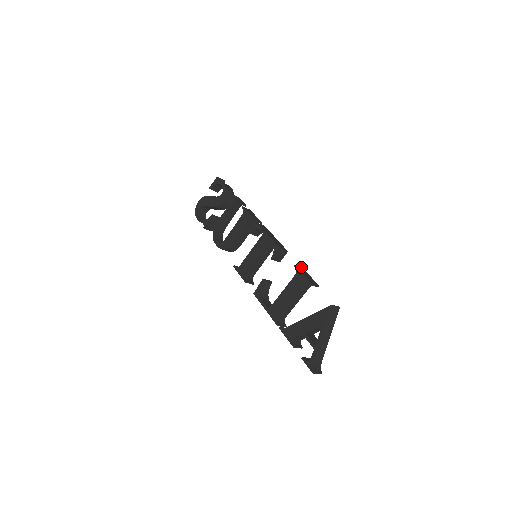
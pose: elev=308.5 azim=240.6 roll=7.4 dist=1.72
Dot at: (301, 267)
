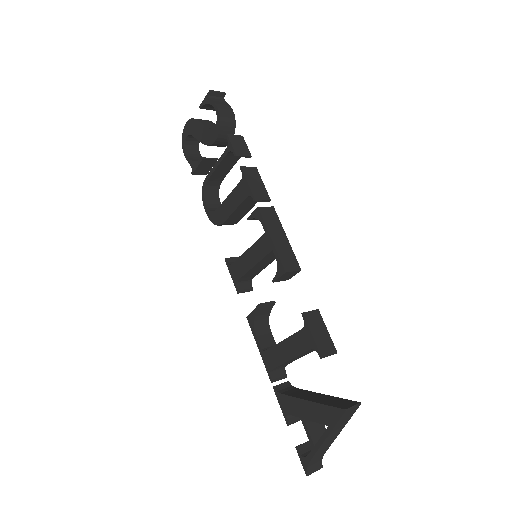
Dot at: (315, 310)
